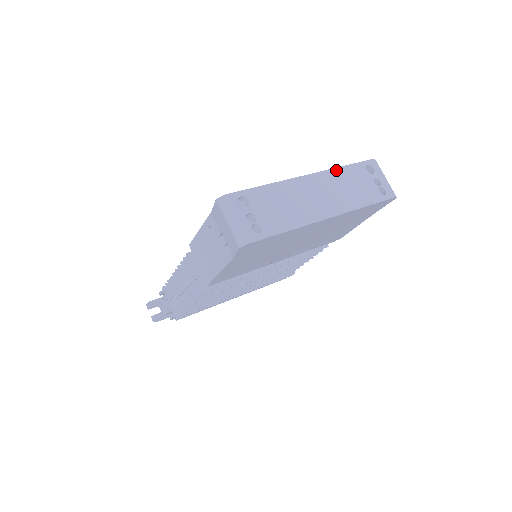
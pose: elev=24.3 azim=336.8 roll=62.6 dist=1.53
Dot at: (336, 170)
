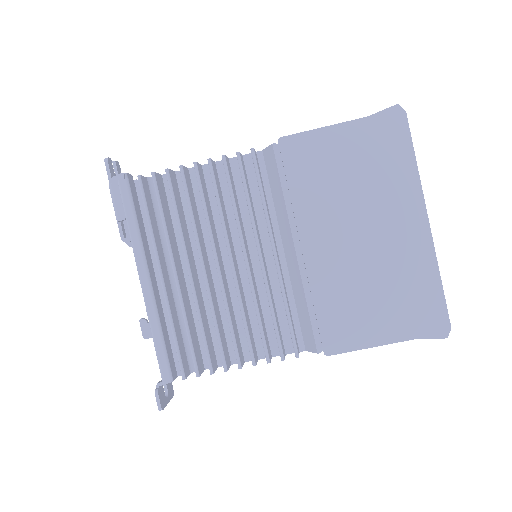
Dot at: occluded
